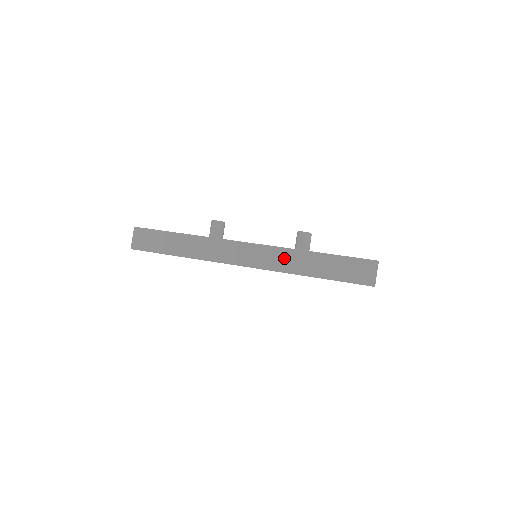
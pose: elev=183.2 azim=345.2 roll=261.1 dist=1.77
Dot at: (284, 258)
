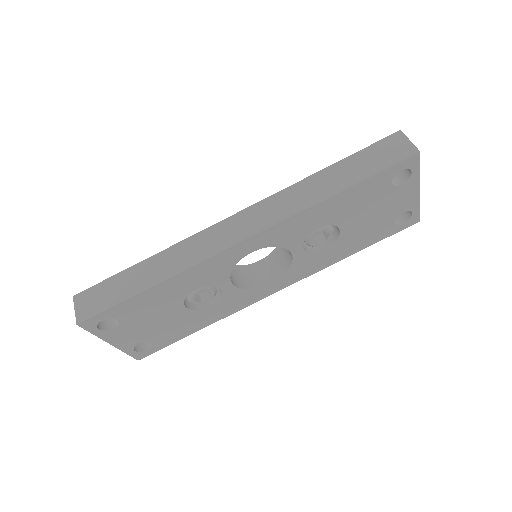
Dot at: (289, 199)
